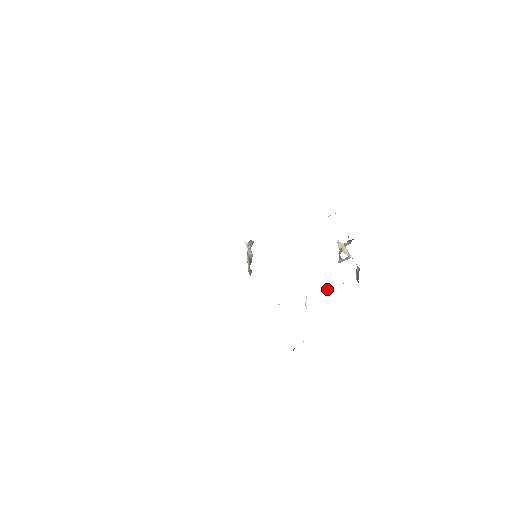
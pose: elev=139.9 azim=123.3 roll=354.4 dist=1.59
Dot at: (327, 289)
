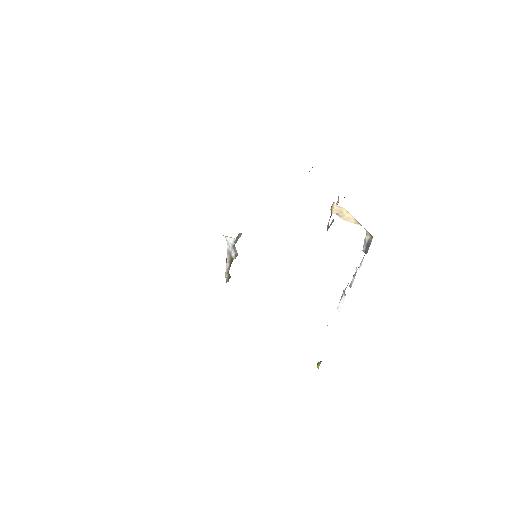
Dot at: (354, 276)
